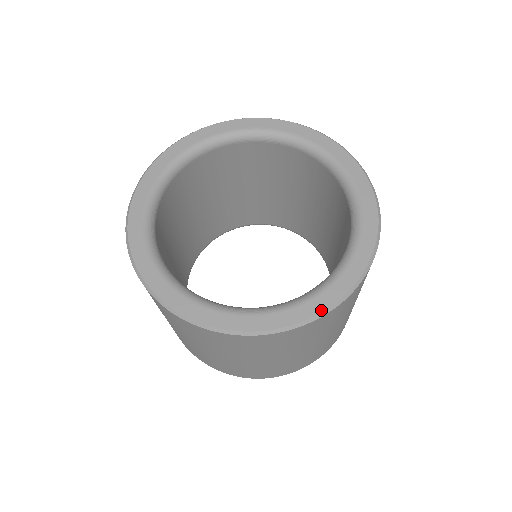
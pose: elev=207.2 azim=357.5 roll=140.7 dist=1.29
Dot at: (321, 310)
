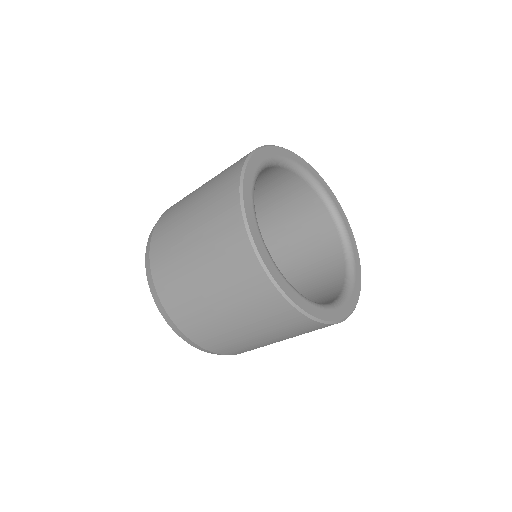
Dot at: (360, 267)
